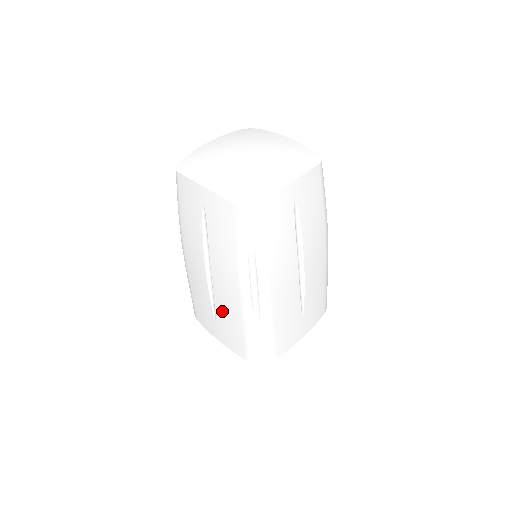
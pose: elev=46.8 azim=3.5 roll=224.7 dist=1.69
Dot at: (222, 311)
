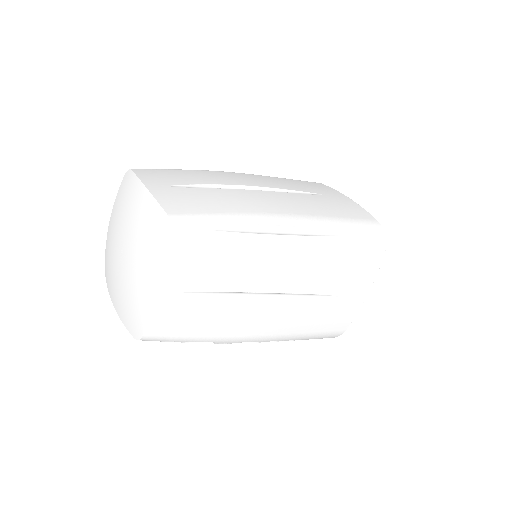
Dot at: occluded
